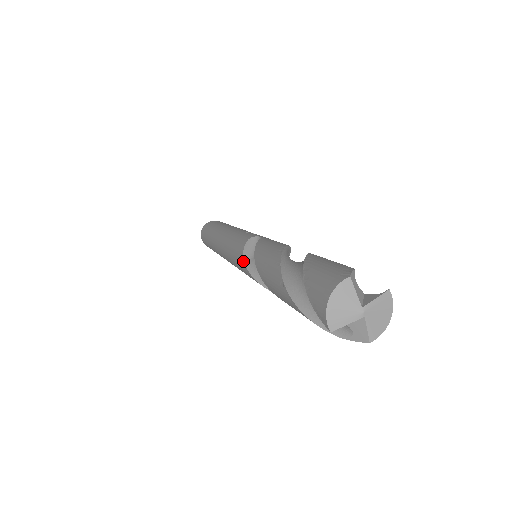
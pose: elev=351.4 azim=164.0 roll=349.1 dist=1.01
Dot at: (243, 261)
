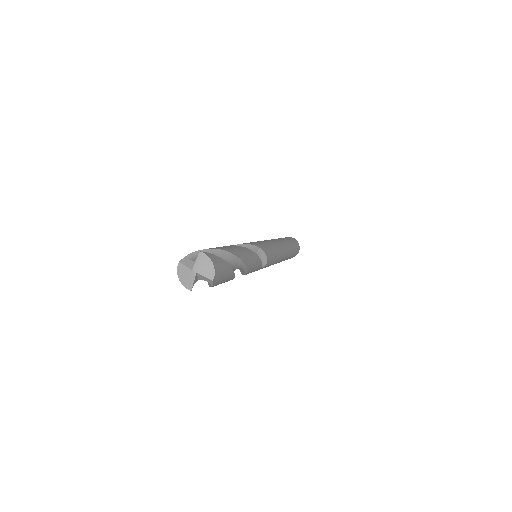
Dot at: occluded
